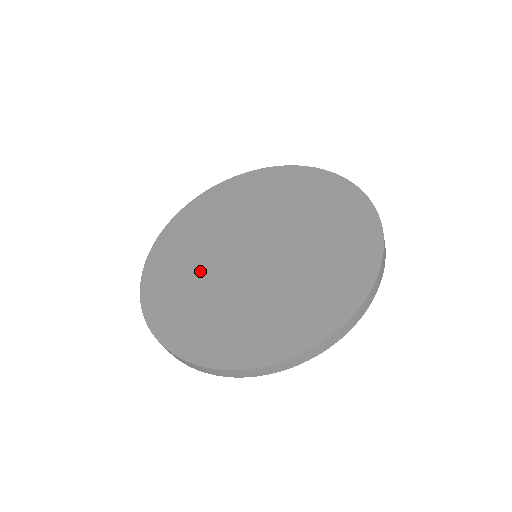
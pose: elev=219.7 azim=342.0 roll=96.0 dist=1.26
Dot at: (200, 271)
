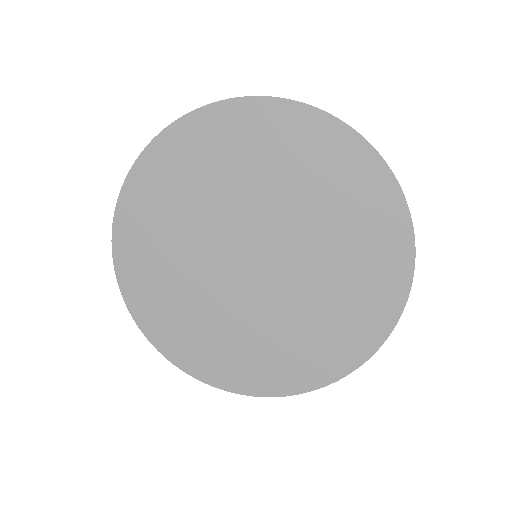
Dot at: (203, 208)
